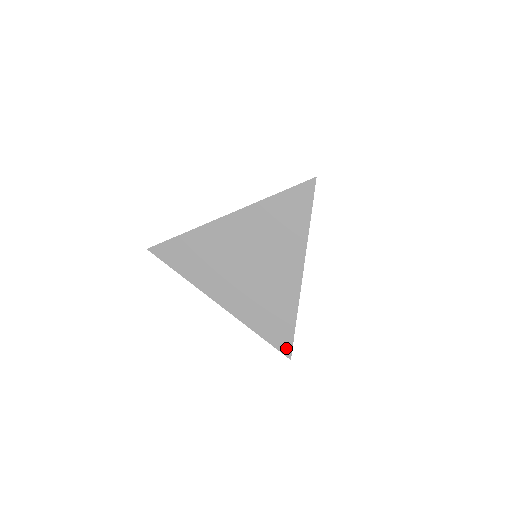
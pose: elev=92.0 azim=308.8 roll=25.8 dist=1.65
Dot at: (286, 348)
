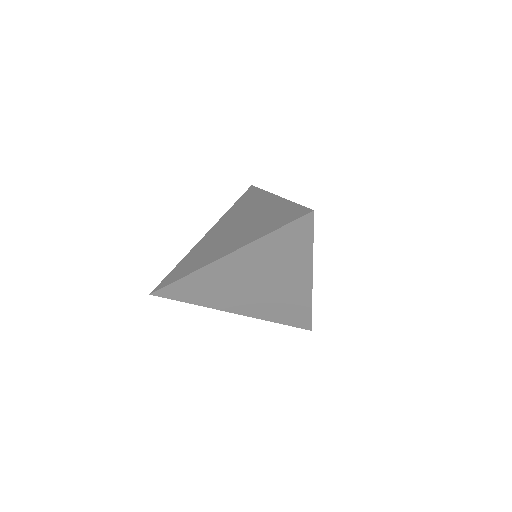
Dot at: (306, 325)
